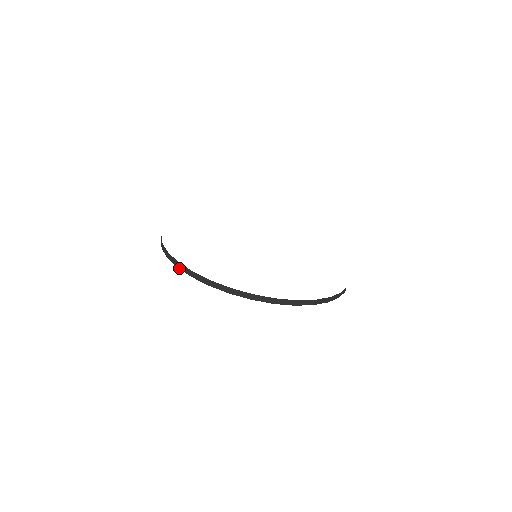
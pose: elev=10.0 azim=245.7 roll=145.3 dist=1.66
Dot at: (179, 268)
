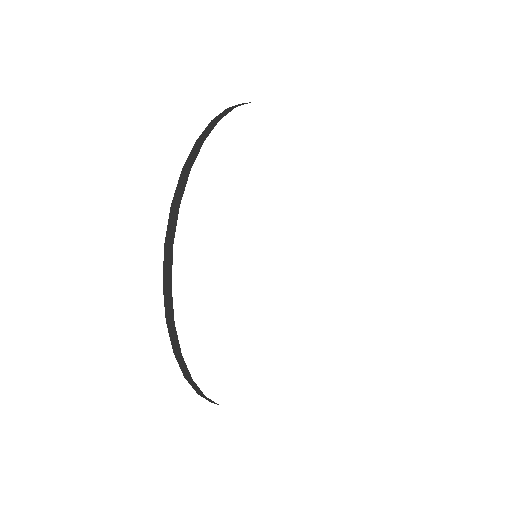
Dot at: (201, 396)
